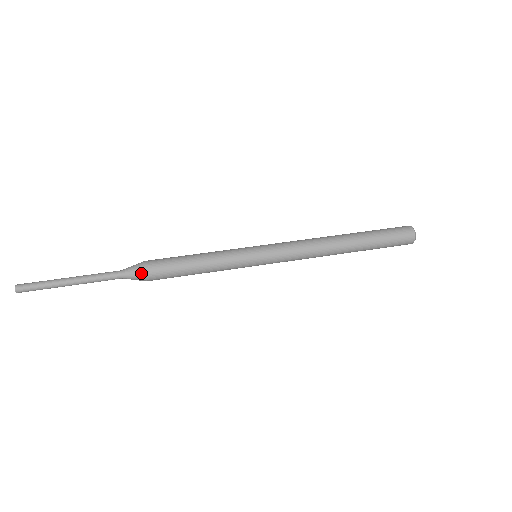
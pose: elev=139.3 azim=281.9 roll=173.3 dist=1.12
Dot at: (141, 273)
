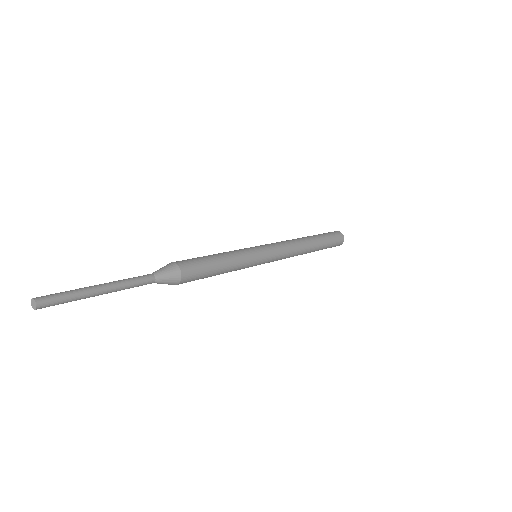
Dot at: (177, 273)
